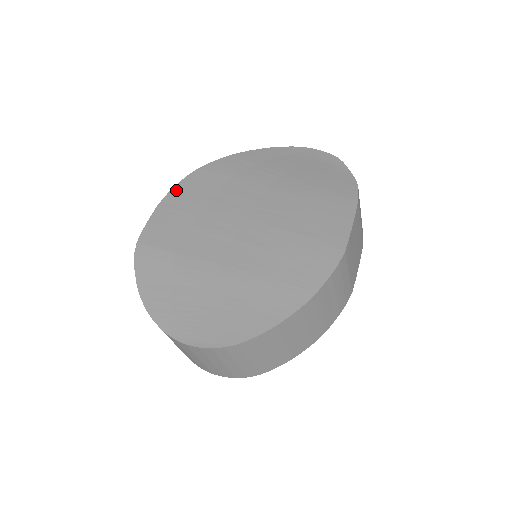
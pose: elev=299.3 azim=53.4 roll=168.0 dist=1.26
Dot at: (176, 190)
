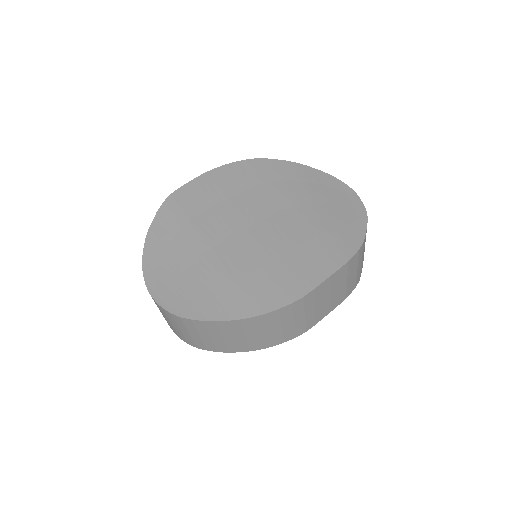
Dot at: (227, 167)
